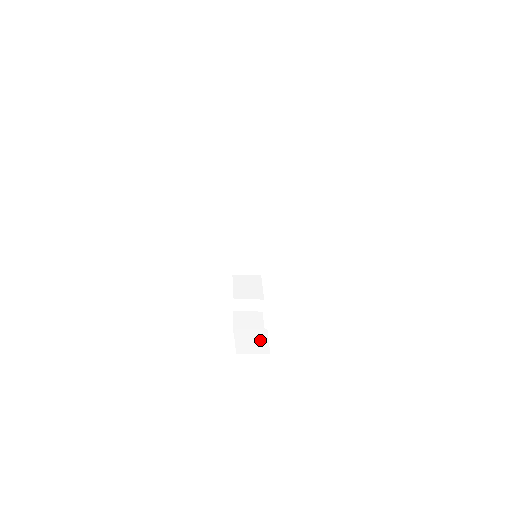
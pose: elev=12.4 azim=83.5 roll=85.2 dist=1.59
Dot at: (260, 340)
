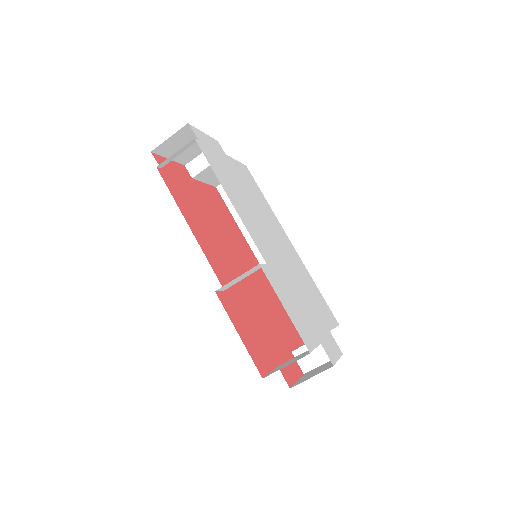
Dot at: (304, 354)
